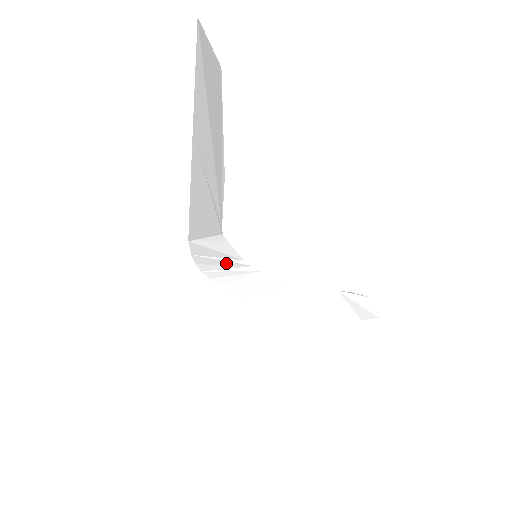
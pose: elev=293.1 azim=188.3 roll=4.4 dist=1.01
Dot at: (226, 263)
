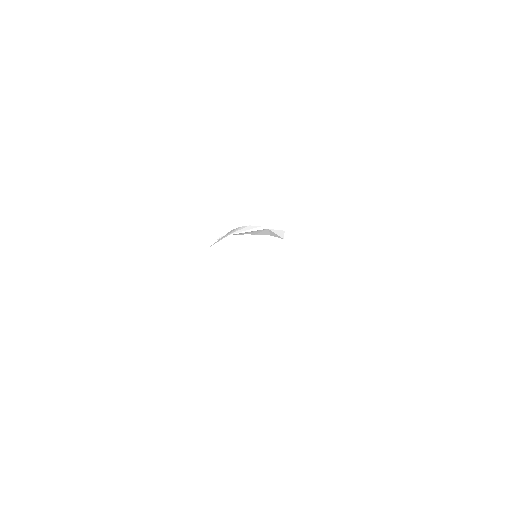
Dot at: occluded
